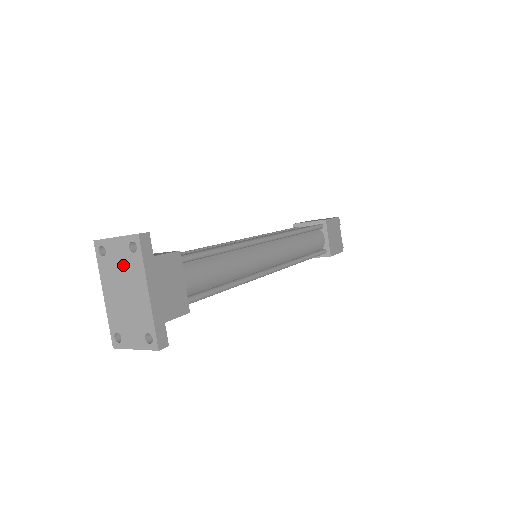
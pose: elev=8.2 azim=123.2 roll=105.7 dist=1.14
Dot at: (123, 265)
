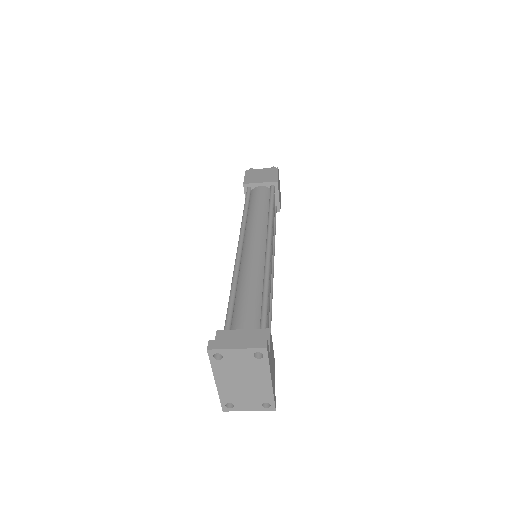
Dot at: (244, 366)
